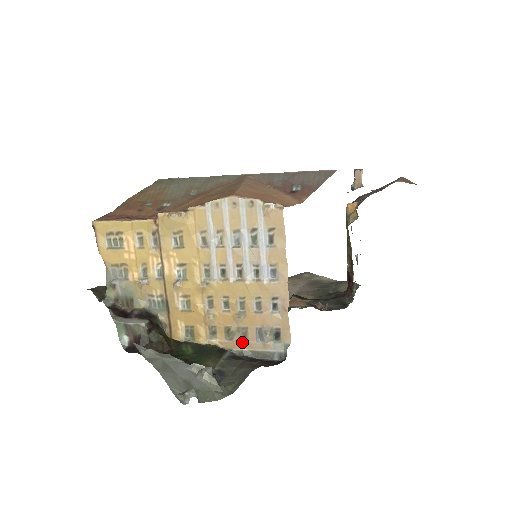
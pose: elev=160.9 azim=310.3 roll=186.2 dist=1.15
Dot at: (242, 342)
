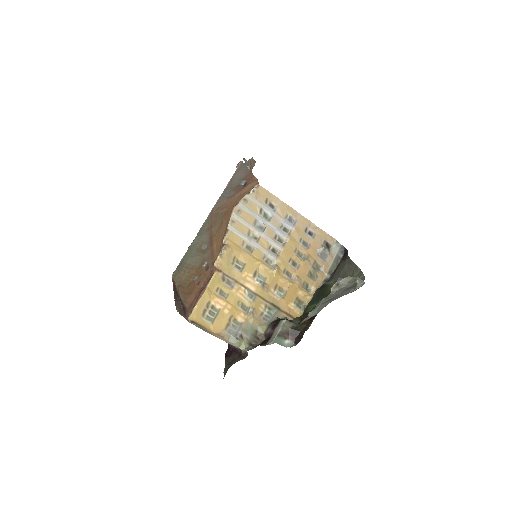
Dot at: (322, 271)
